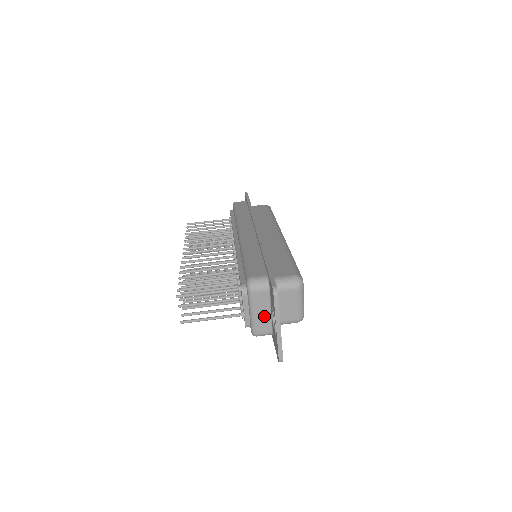
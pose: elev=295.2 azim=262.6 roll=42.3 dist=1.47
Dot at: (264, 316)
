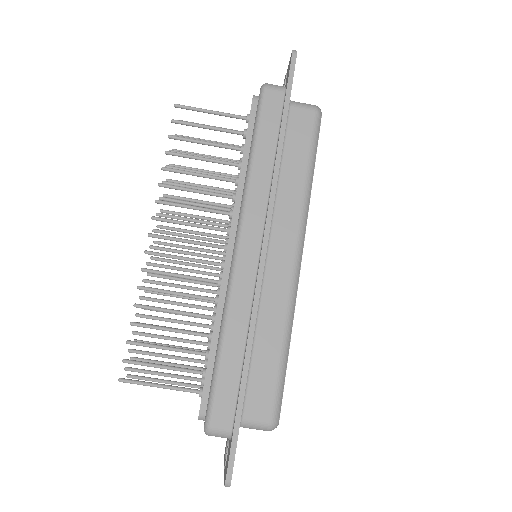
Dot at: occluded
